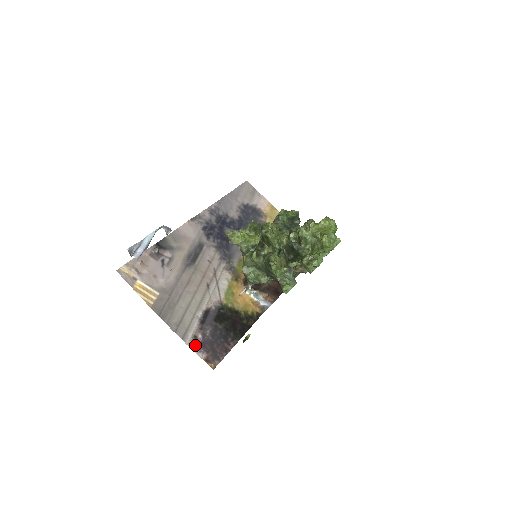
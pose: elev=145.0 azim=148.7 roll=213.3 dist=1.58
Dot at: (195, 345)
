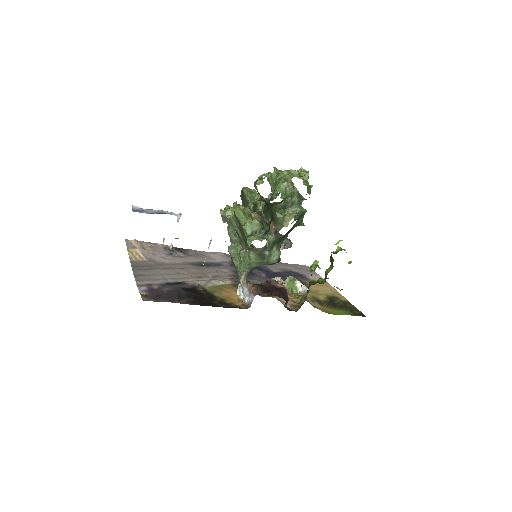
Dot at: (144, 287)
